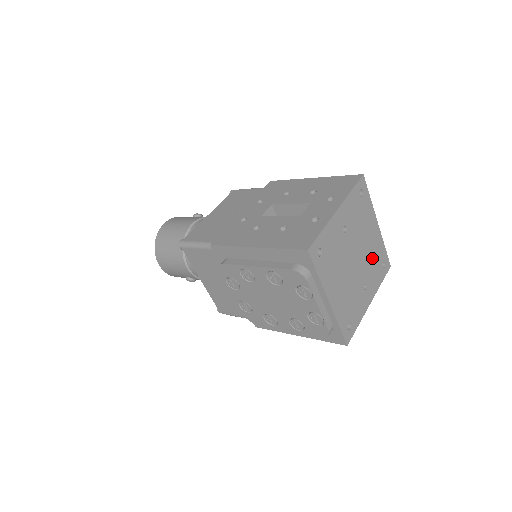
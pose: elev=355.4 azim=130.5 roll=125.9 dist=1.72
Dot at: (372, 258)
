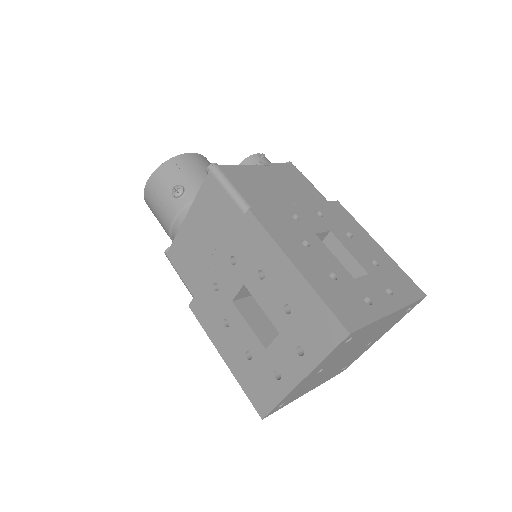
Dot at: (382, 328)
